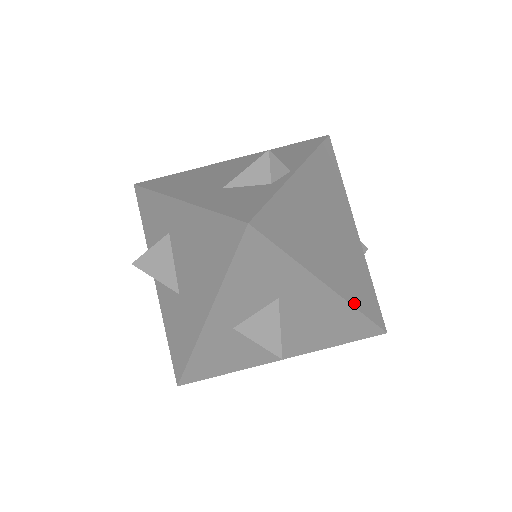
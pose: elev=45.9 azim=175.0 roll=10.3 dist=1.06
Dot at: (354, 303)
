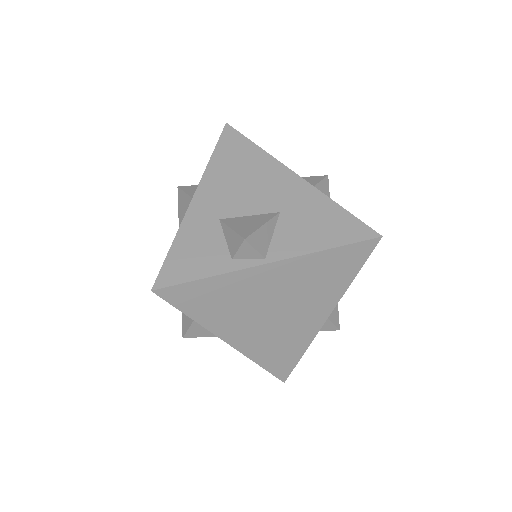
Dot at: (254, 358)
